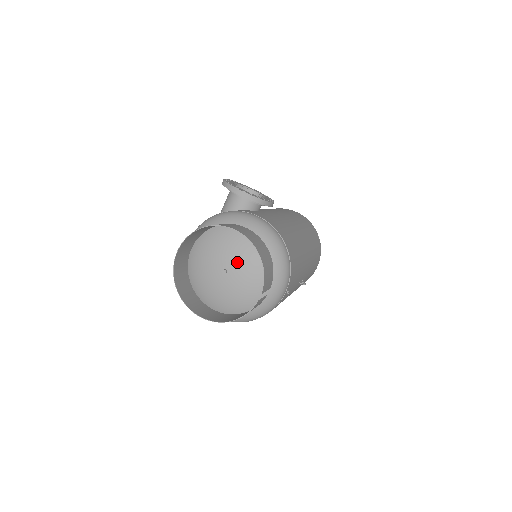
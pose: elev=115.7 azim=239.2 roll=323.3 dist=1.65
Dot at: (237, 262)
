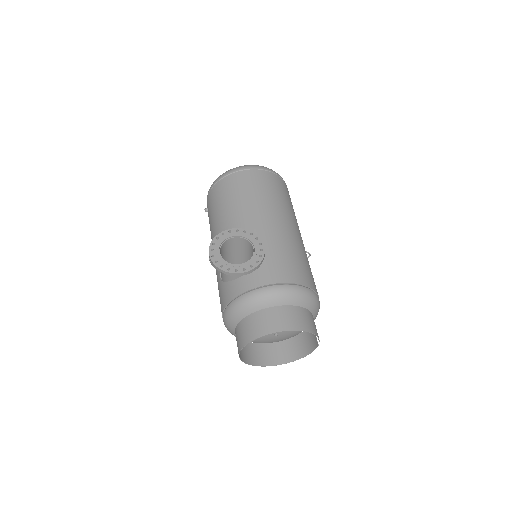
Dot at: occluded
